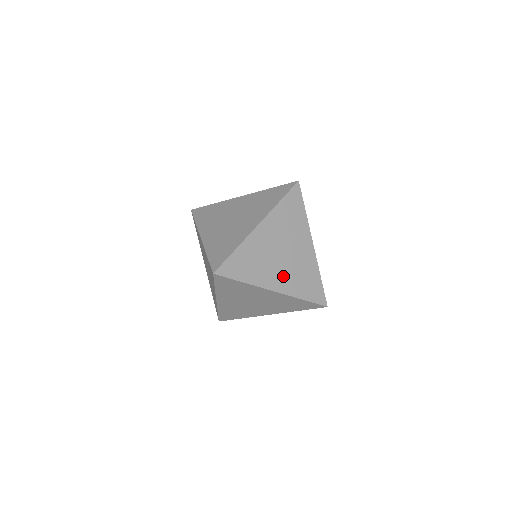
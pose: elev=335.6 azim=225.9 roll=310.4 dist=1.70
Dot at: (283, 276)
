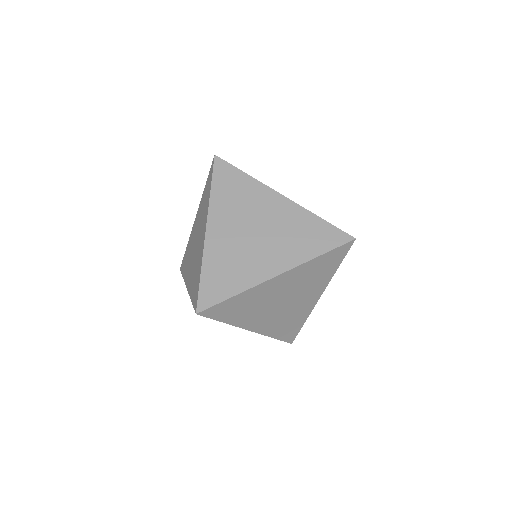
Dot at: (275, 253)
